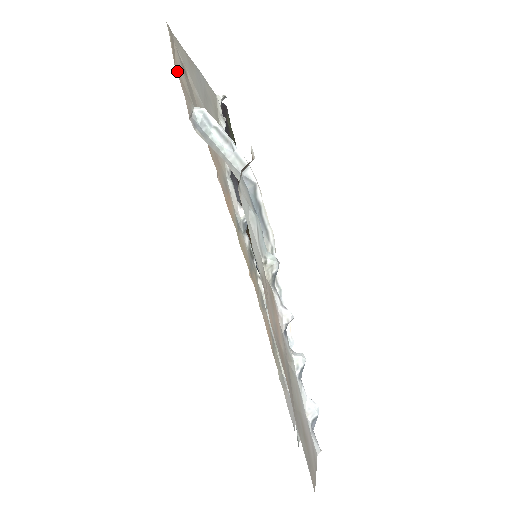
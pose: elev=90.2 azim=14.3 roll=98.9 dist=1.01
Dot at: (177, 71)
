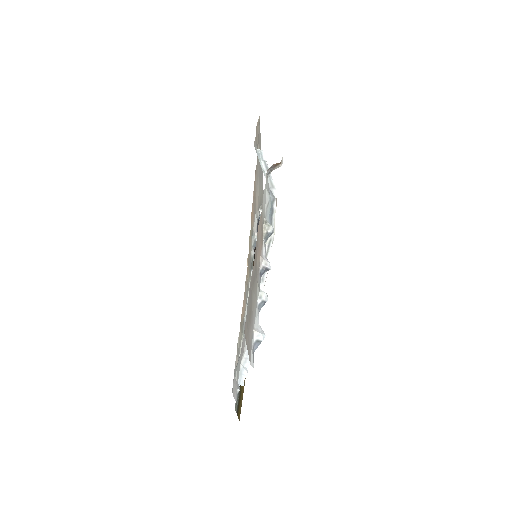
Dot at: (256, 129)
